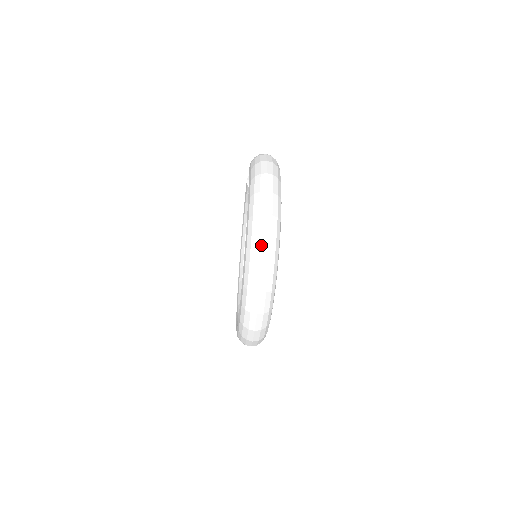
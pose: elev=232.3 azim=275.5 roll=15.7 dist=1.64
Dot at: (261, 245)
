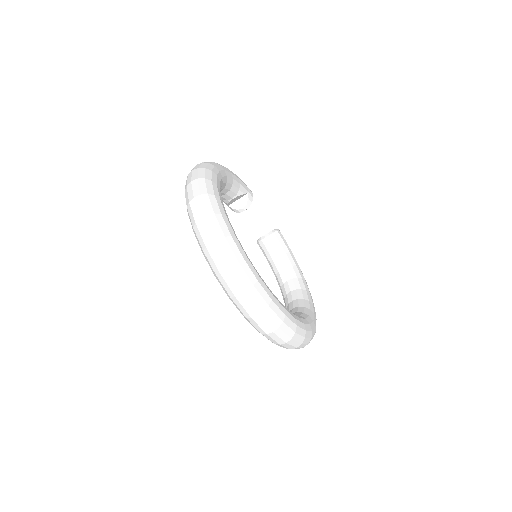
Dot at: (190, 174)
